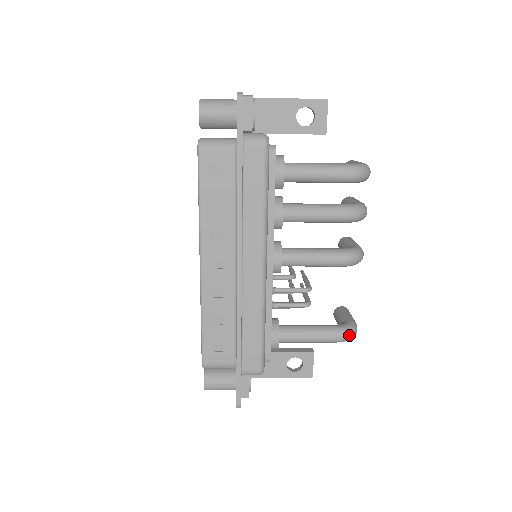
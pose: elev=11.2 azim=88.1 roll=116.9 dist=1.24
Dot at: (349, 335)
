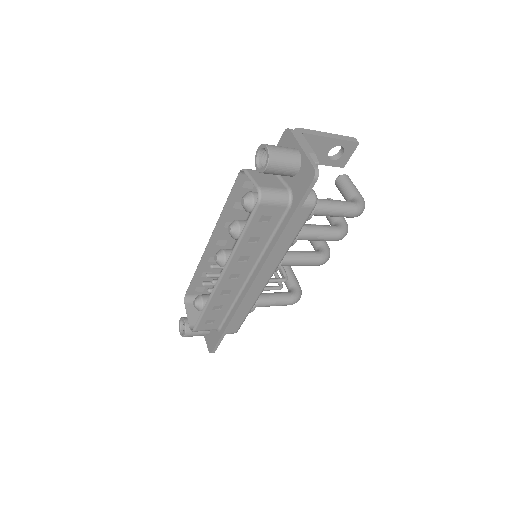
Dot at: occluded
